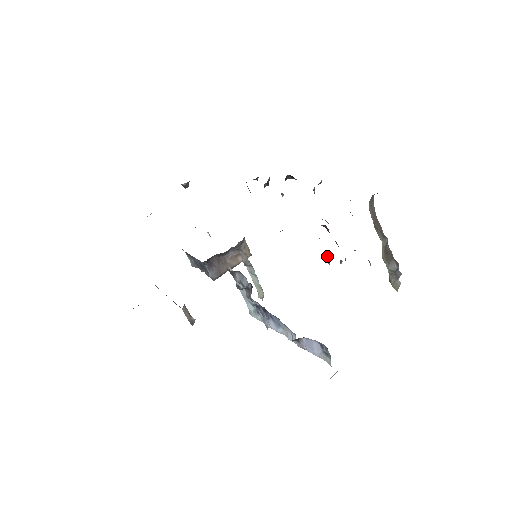
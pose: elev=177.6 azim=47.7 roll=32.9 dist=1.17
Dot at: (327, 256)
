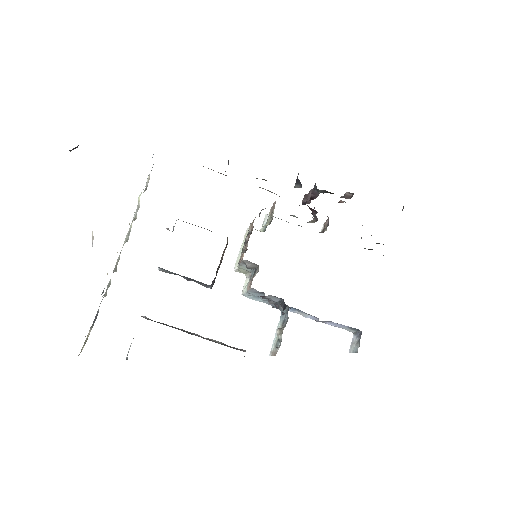
Dot at: occluded
